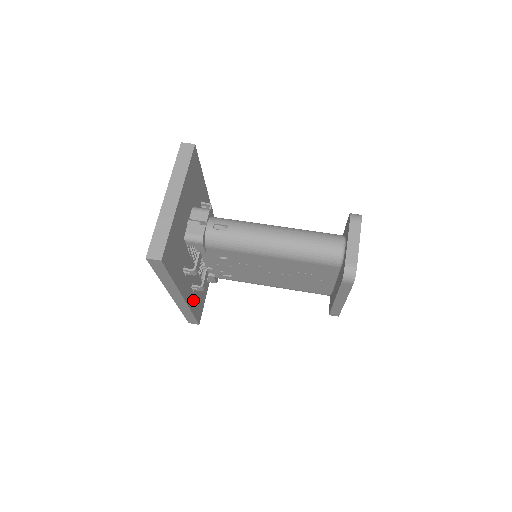
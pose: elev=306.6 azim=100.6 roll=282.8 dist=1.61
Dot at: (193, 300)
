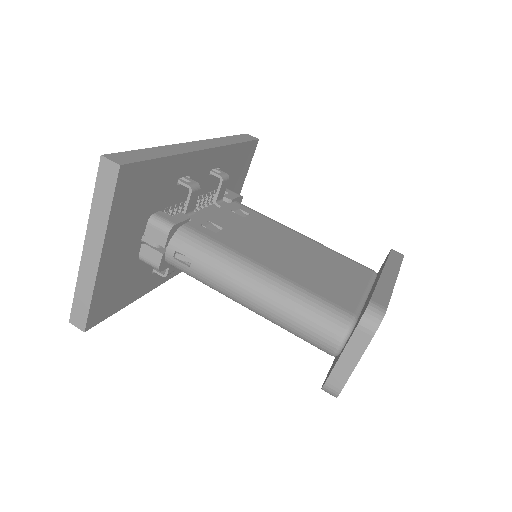
Dot at: occluded
